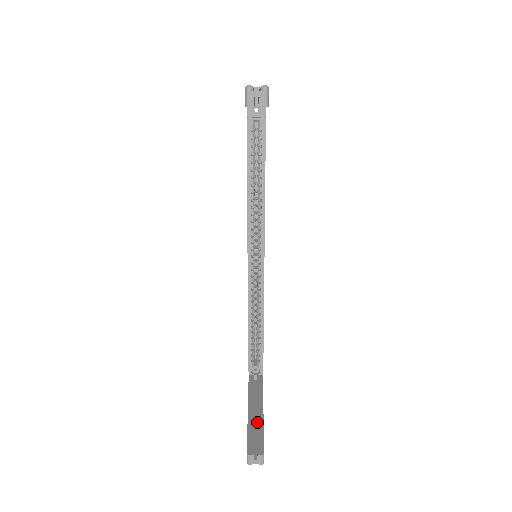
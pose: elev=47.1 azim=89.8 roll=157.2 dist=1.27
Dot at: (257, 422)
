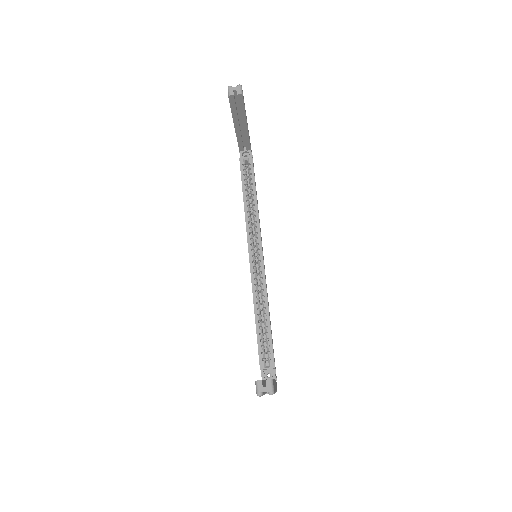
Dot at: occluded
